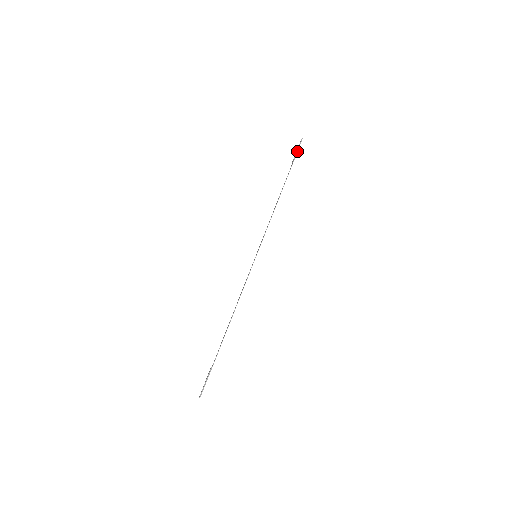
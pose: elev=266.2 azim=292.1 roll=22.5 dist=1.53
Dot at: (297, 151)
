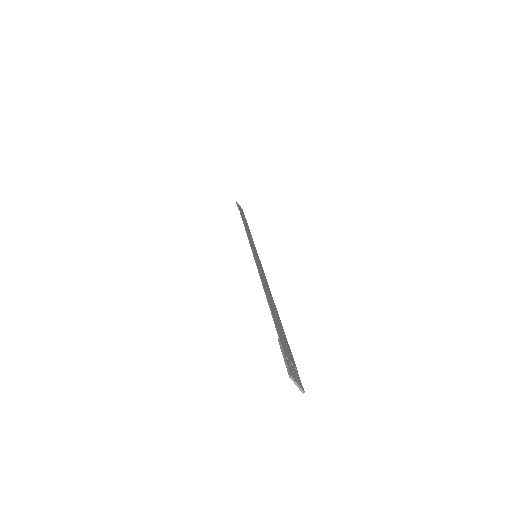
Dot at: (237, 206)
